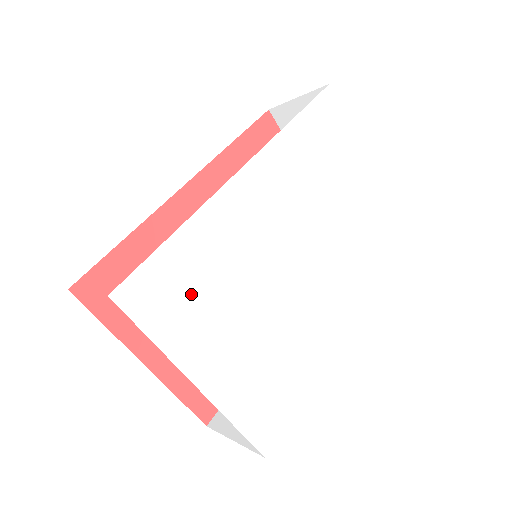
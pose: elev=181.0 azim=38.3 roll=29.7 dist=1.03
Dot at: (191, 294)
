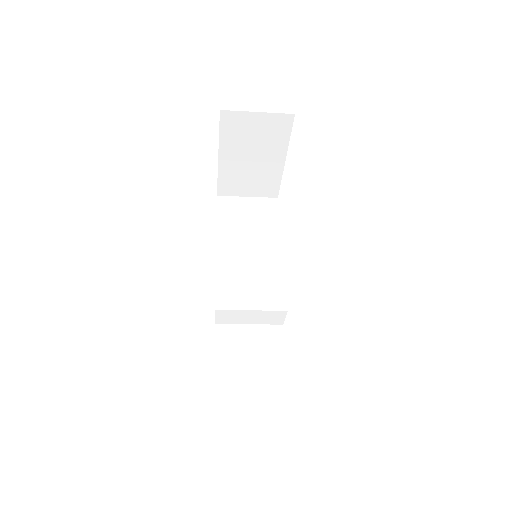
Dot at: occluded
